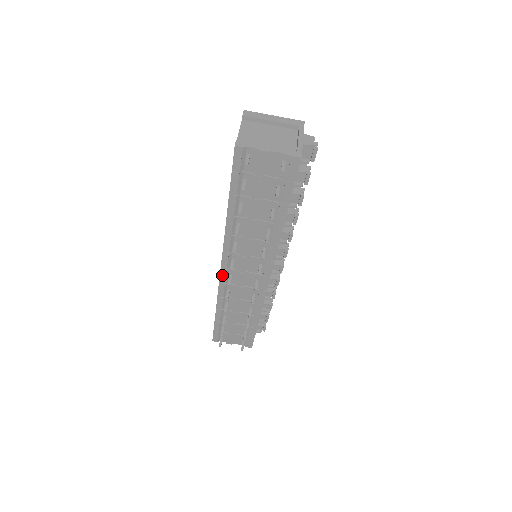
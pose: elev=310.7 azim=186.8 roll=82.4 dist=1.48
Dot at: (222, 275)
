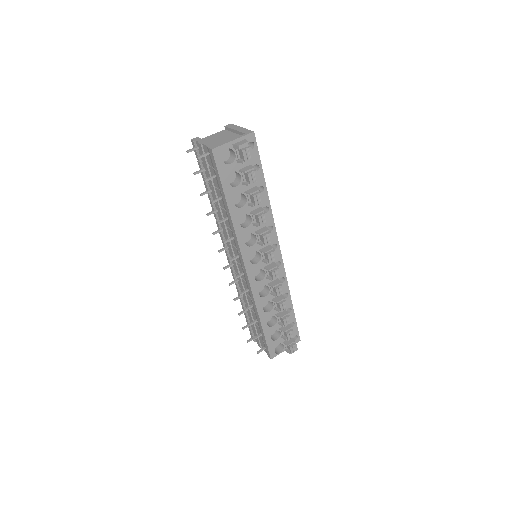
Dot at: (229, 262)
